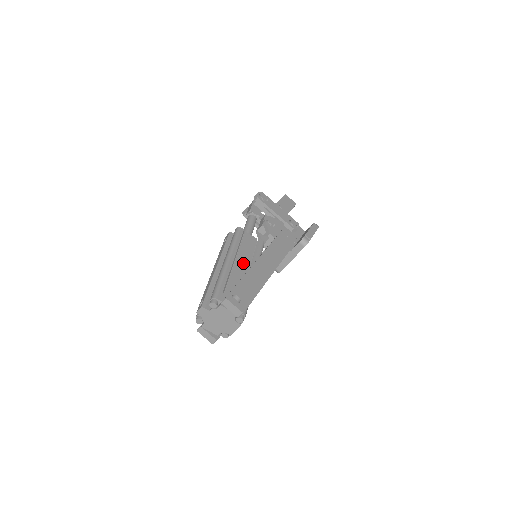
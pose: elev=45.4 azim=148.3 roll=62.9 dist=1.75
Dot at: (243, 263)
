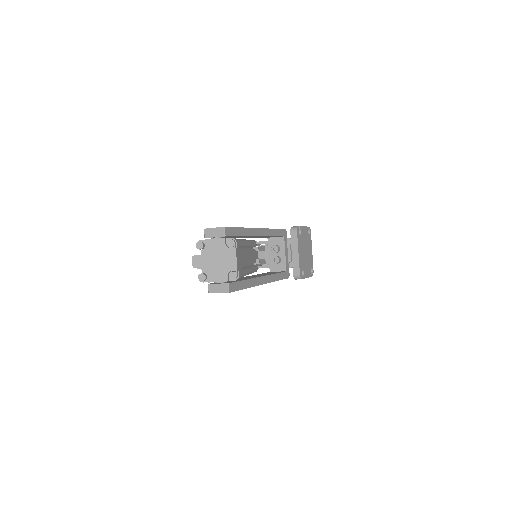
Dot at: occluded
